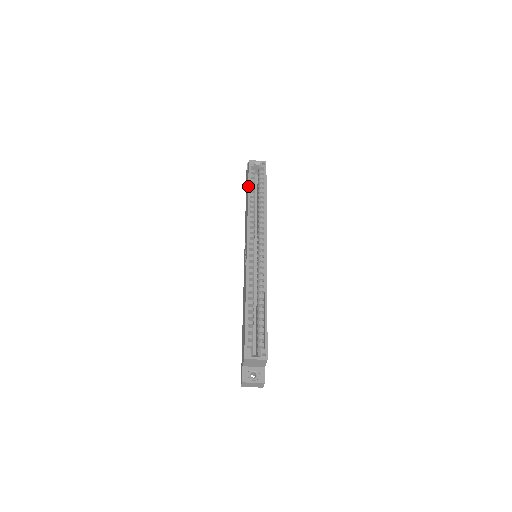
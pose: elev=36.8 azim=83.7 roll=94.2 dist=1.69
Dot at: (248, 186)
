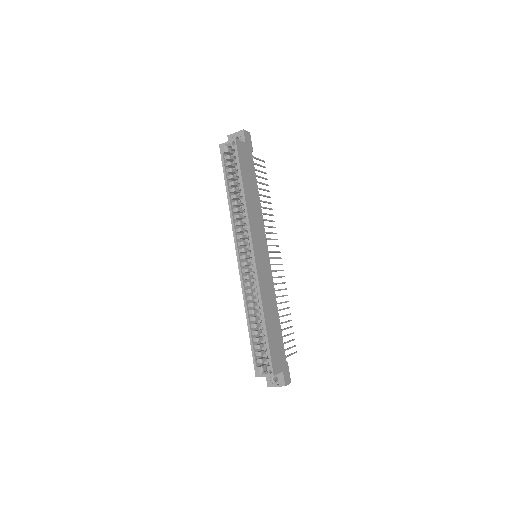
Dot at: (225, 182)
